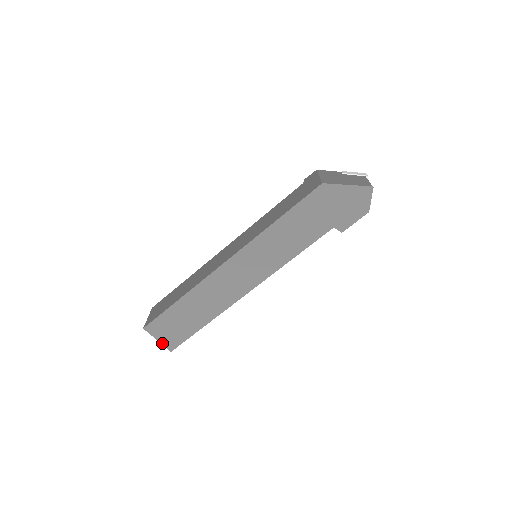
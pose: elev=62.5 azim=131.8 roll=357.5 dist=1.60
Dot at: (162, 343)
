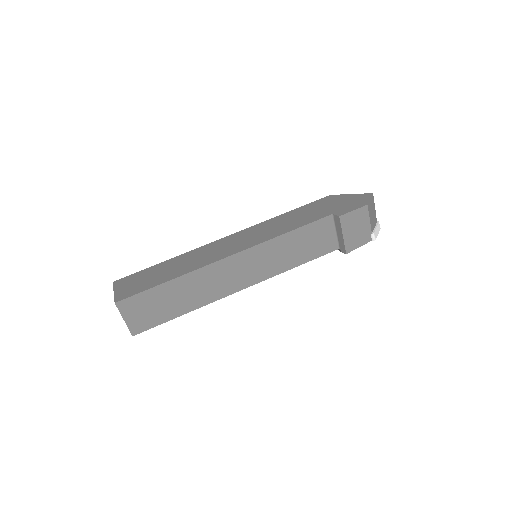
Dot at: (115, 295)
